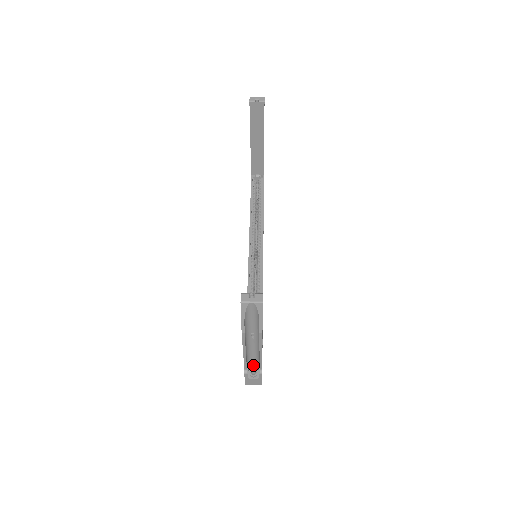
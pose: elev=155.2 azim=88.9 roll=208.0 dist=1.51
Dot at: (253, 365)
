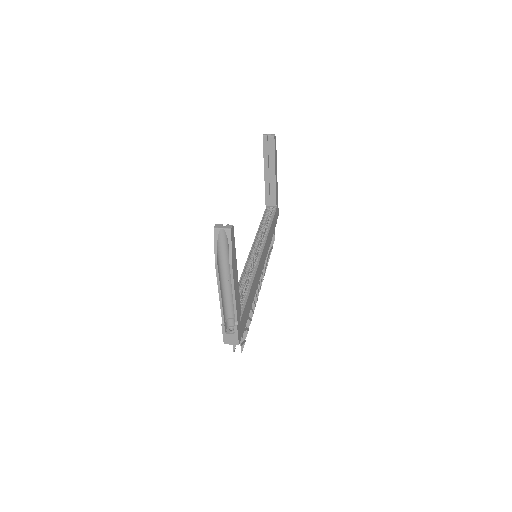
Dot at: (232, 322)
